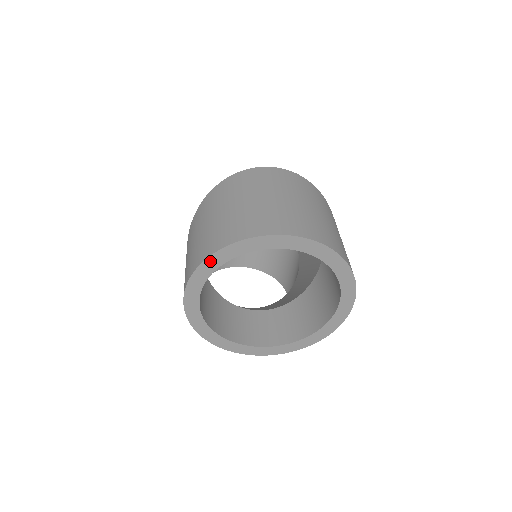
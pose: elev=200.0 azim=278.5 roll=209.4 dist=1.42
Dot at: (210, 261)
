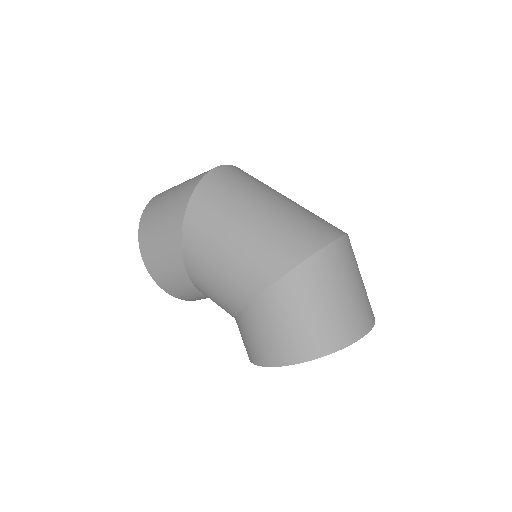
Dot at: (321, 356)
